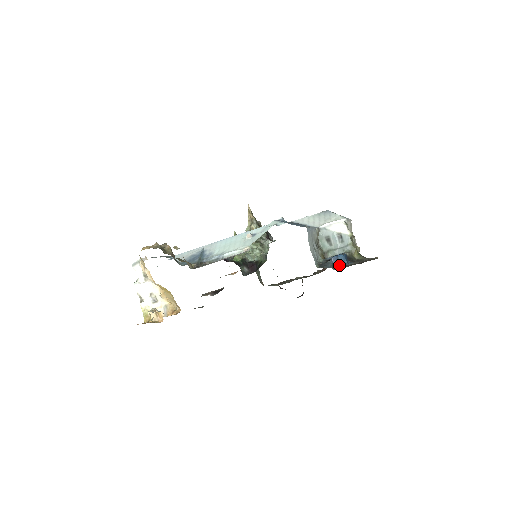
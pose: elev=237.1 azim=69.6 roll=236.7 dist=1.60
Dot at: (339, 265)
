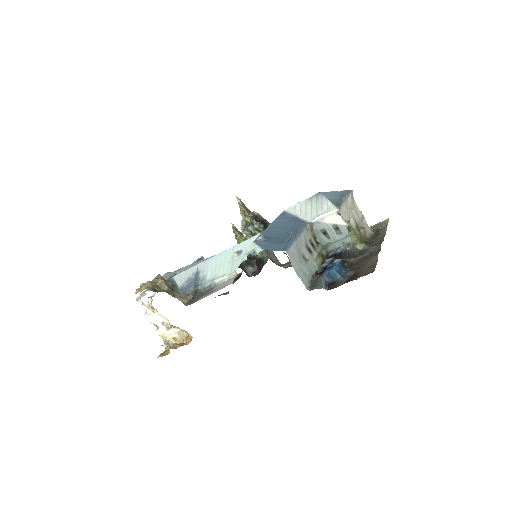
Dot at: (333, 281)
